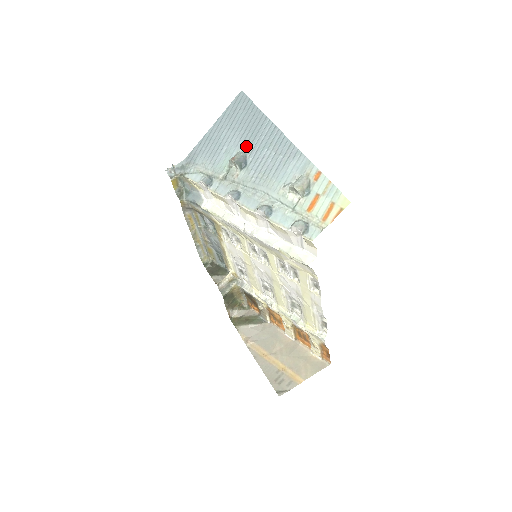
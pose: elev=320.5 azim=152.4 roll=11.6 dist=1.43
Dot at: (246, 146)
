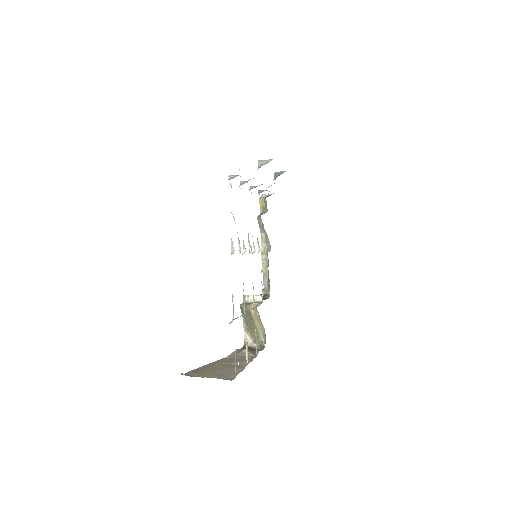
Dot at: occluded
